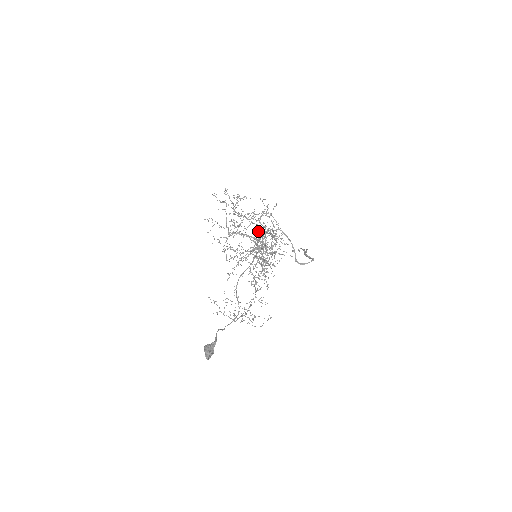
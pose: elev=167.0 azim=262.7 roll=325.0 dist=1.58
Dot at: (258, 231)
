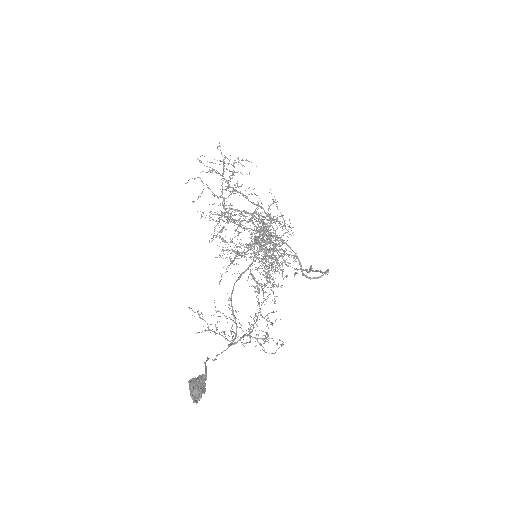
Dot at: occluded
